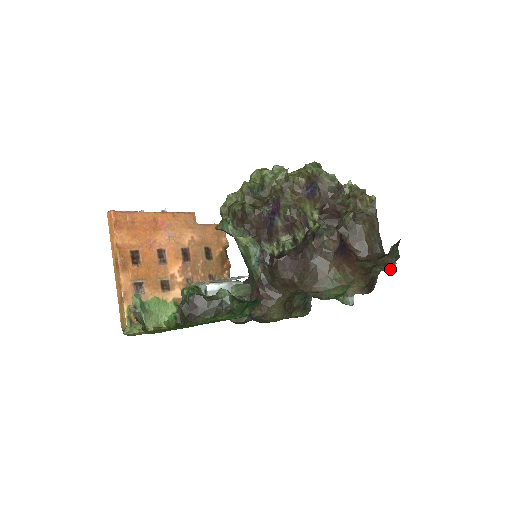
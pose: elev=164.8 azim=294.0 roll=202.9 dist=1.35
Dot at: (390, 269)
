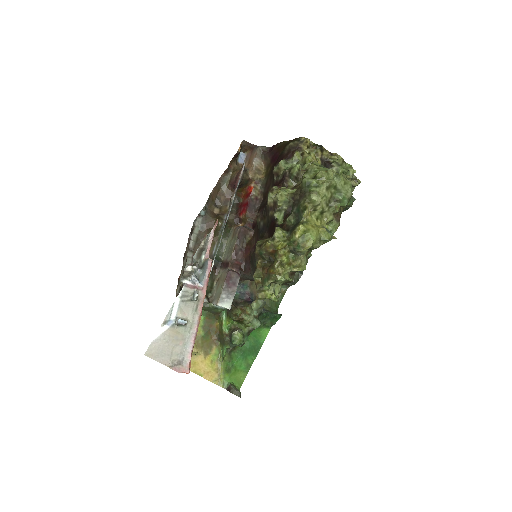
Dot at: occluded
